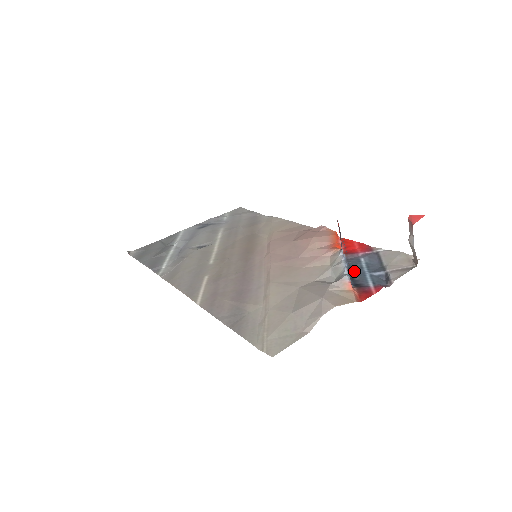
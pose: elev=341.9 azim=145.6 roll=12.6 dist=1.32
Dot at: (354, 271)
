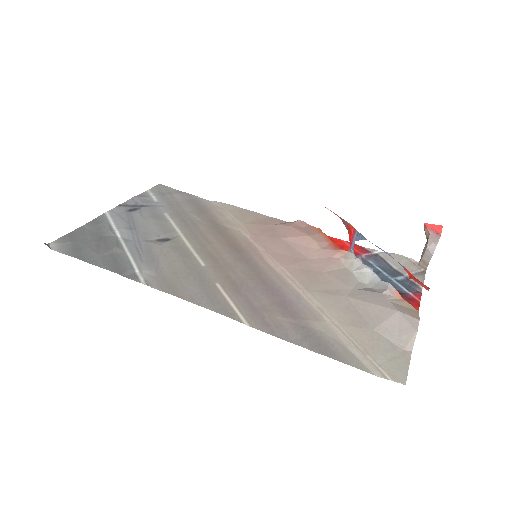
Dot at: occluded
